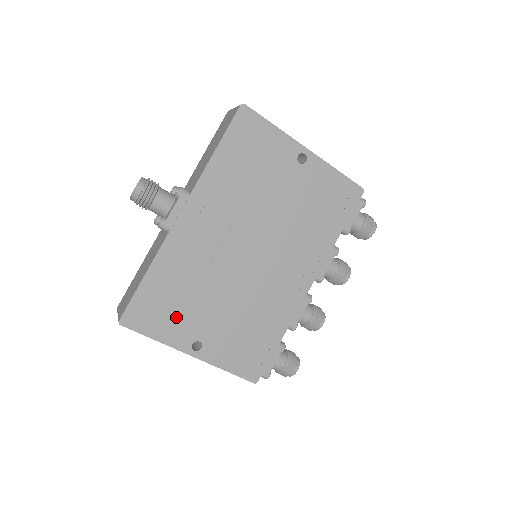
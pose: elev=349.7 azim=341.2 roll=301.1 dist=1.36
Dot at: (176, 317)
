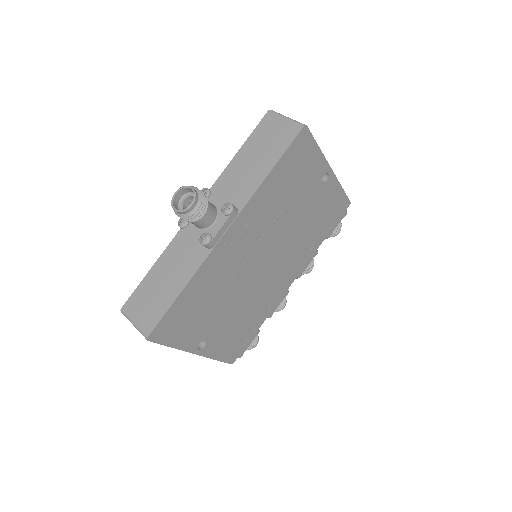
Dot at: (194, 325)
